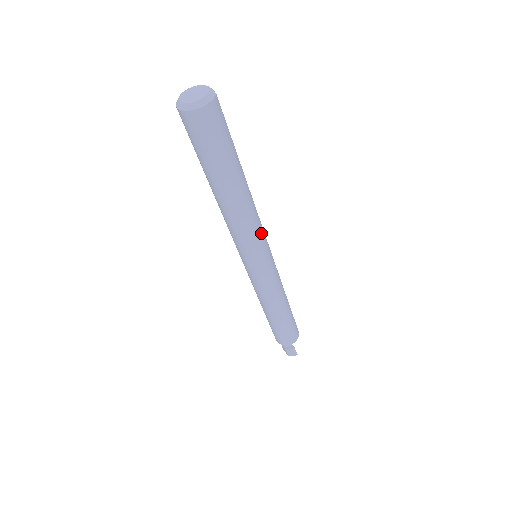
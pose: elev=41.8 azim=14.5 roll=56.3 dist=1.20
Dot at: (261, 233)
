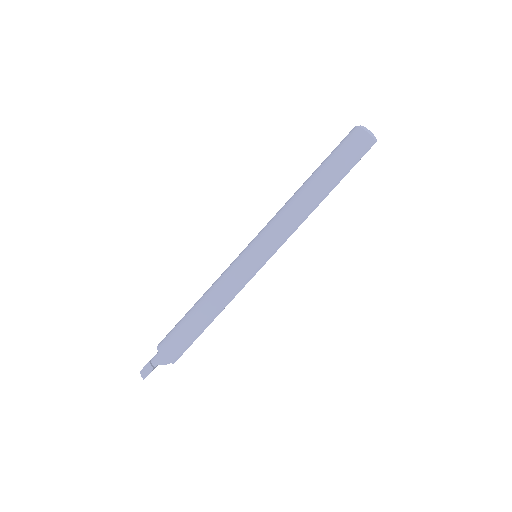
Dot at: (283, 237)
